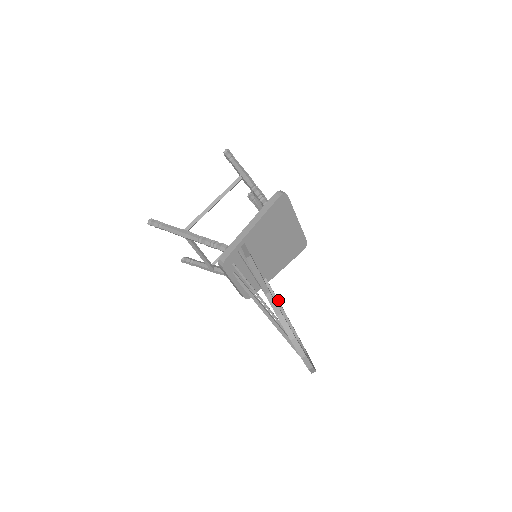
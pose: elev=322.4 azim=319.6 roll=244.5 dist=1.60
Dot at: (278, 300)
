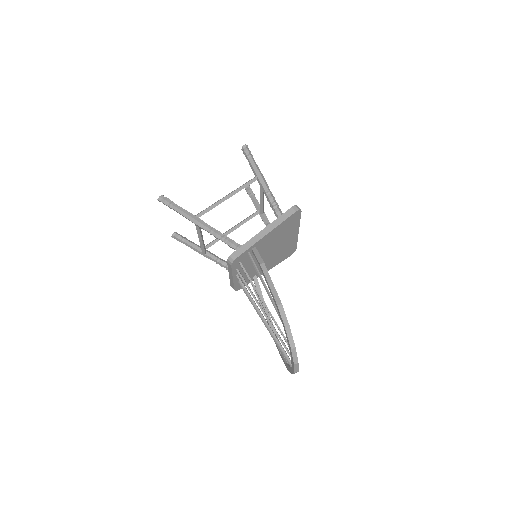
Dot at: (263, 298)
